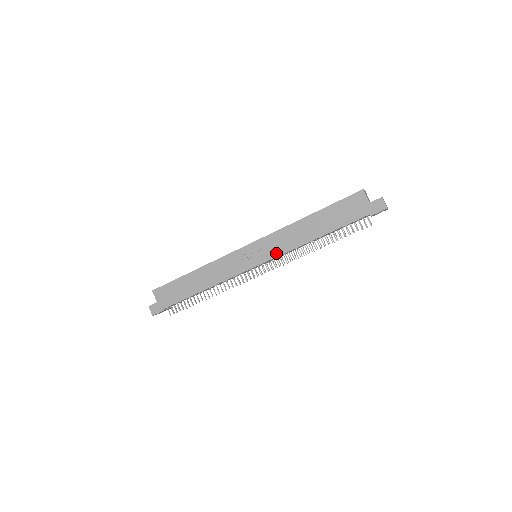
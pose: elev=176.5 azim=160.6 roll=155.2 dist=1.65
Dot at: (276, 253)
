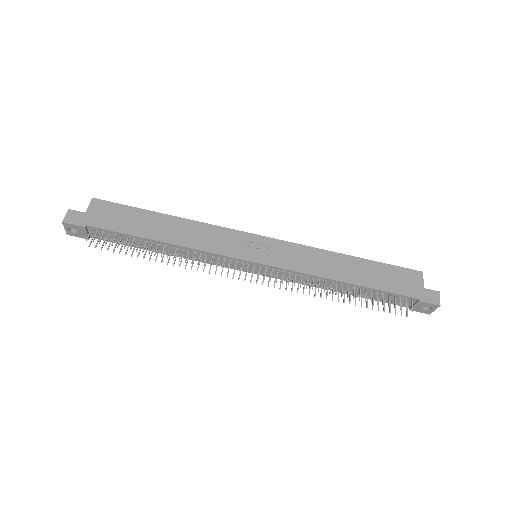
Dot at: (288, 265)
